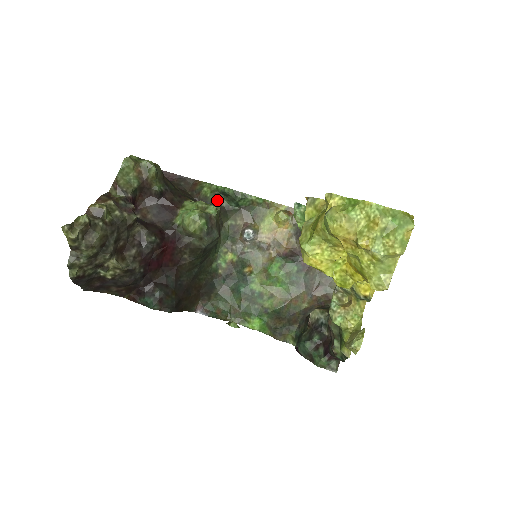
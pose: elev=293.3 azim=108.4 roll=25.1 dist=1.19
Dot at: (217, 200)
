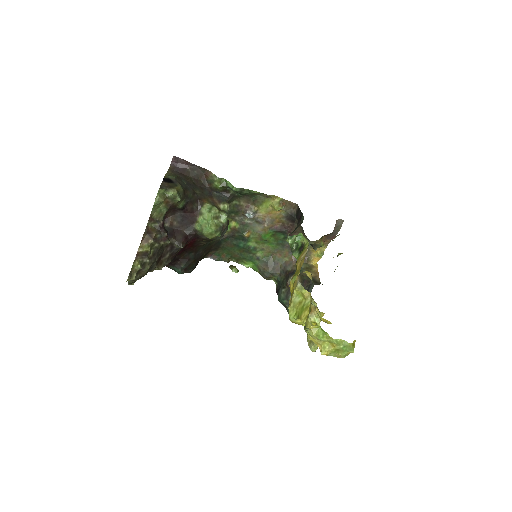
Dot at: (225, 189)
